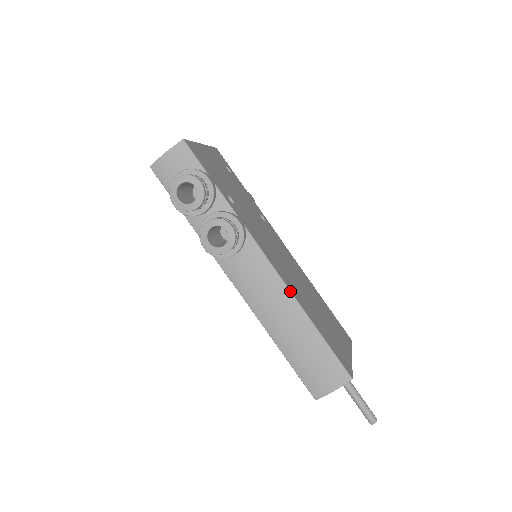
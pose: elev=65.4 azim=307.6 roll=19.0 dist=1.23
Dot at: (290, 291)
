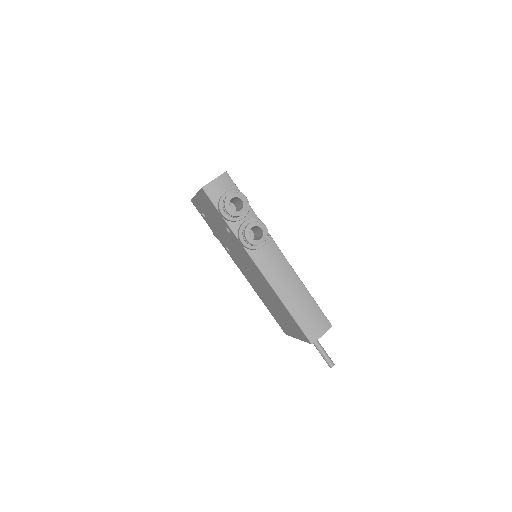
Dot at: (294, 271)
